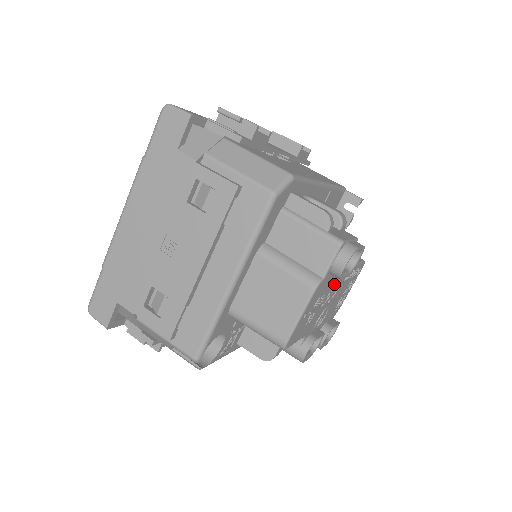
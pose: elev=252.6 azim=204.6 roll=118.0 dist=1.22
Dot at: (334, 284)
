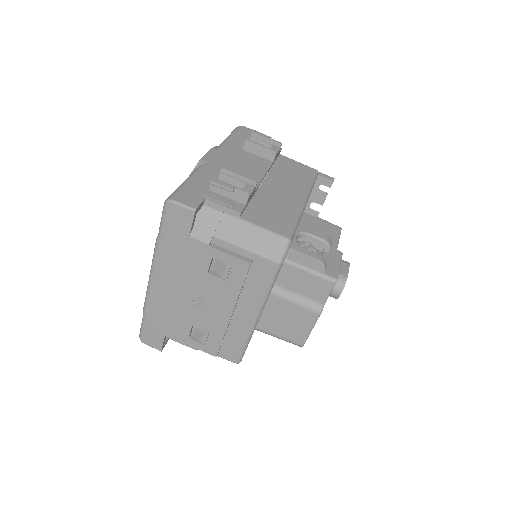
Dot at: occluded
